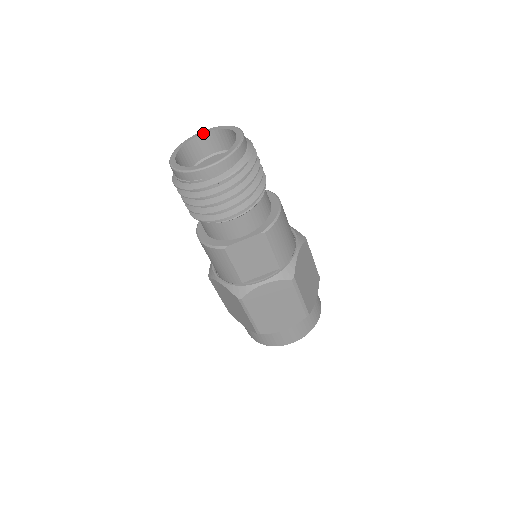
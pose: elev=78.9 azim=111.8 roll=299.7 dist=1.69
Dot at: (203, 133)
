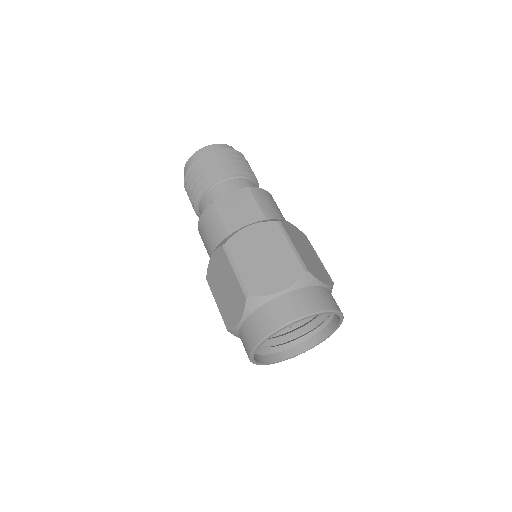
Dot at: occluded
